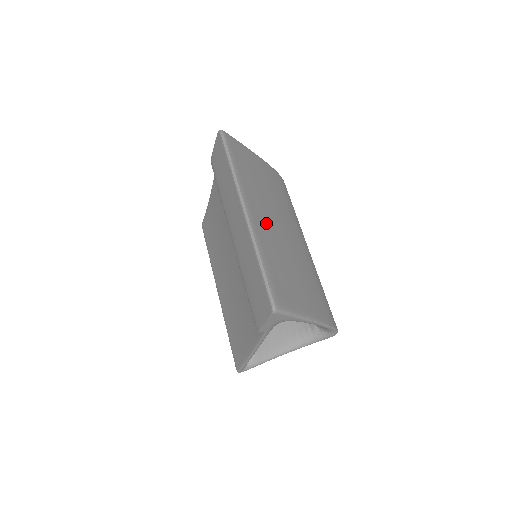
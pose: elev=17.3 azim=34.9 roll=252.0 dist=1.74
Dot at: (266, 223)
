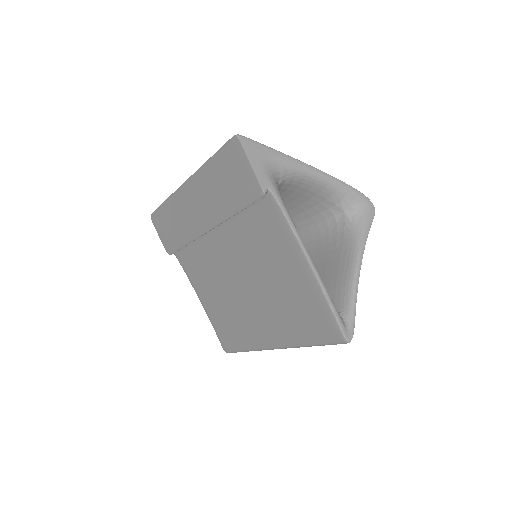
Dot at: occluded
